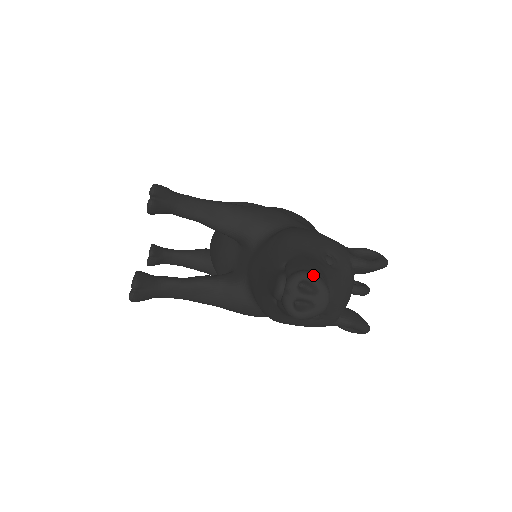
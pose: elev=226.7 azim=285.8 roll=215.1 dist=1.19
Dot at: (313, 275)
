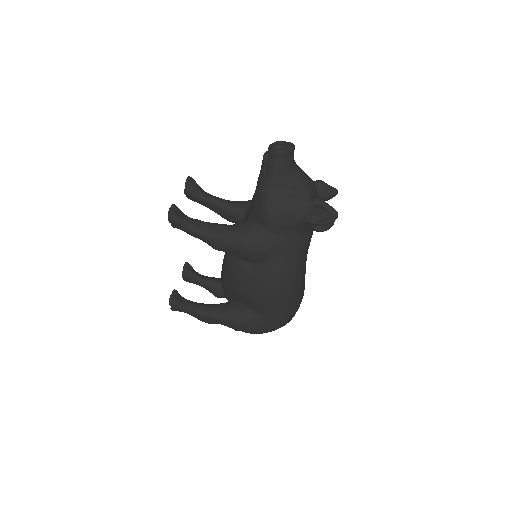
Dot at: (283, 141)
